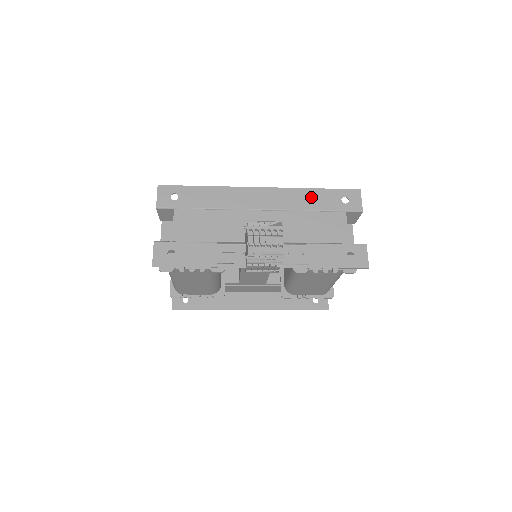
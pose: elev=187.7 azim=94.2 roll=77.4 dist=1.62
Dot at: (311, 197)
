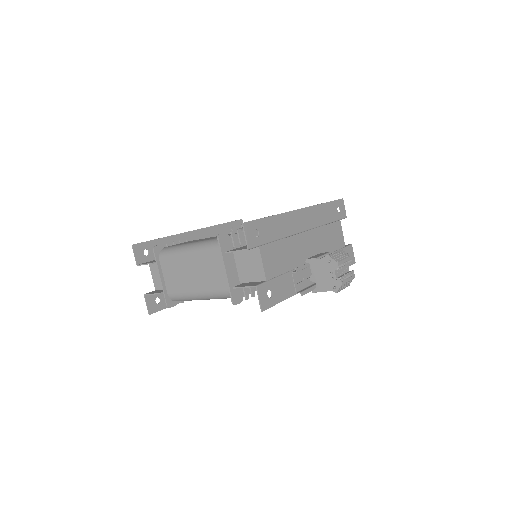
Dot at: (325, 211)
